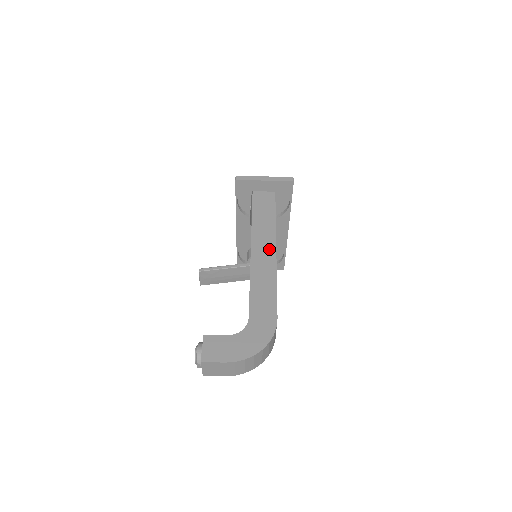
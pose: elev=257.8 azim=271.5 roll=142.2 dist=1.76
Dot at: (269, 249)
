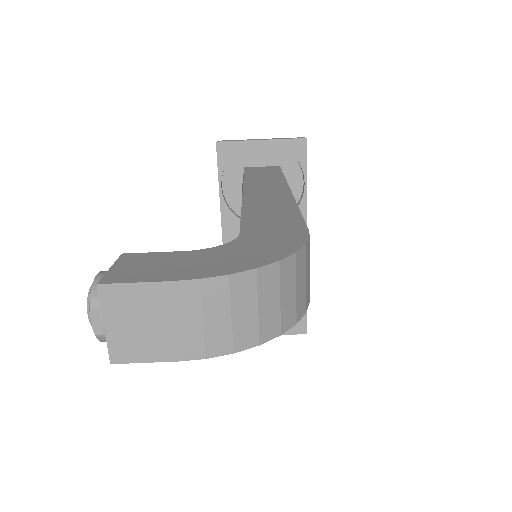
Dot at: (277, 189)
